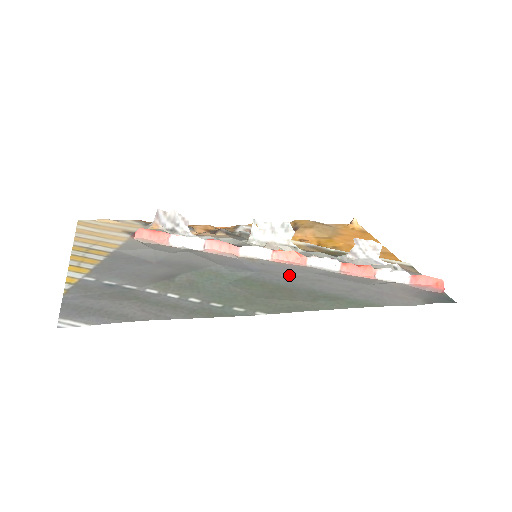
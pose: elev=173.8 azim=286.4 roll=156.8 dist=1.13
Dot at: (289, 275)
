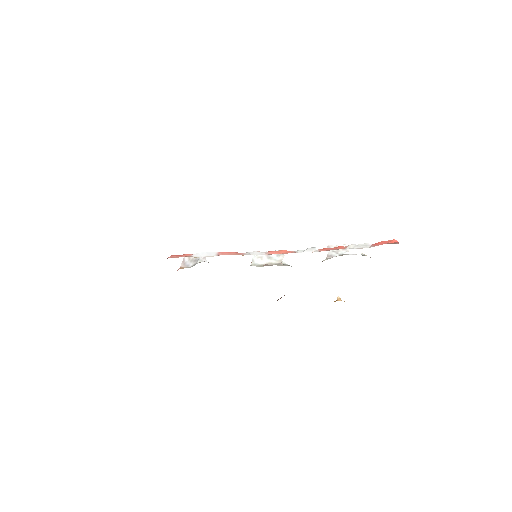
Dot at: occluded
